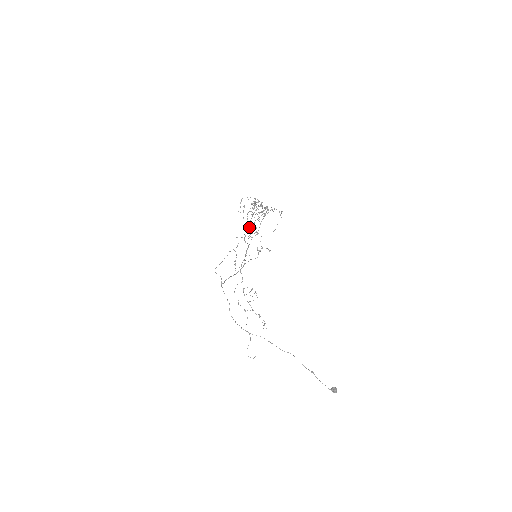
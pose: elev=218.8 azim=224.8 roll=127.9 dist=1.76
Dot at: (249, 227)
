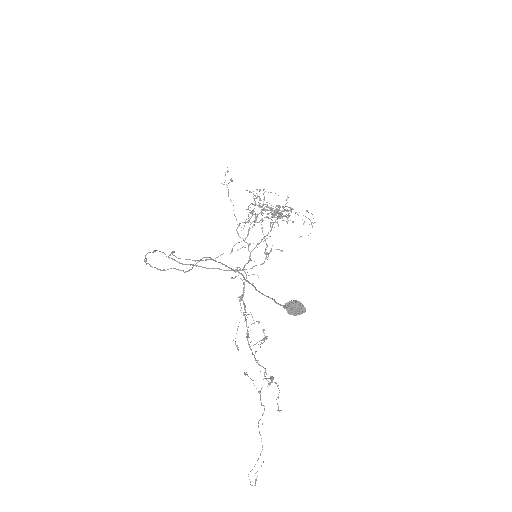
Dot at: (248, 220)
